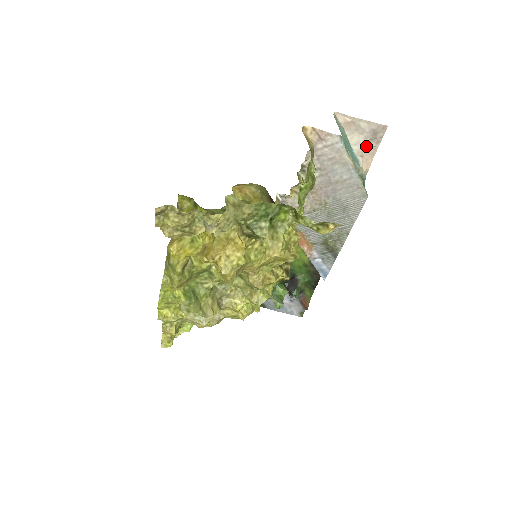
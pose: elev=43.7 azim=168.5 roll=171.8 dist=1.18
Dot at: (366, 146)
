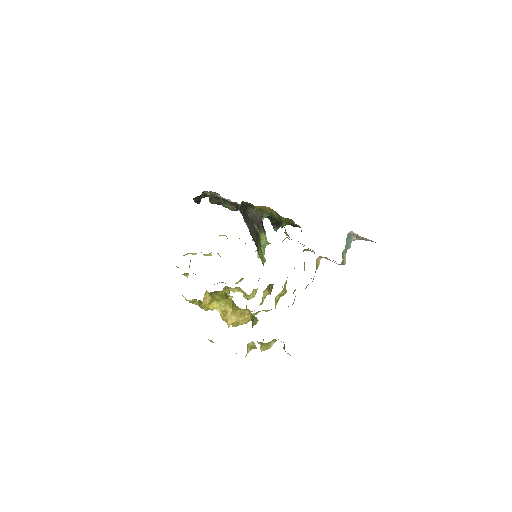
Dot at: (362, 238)
